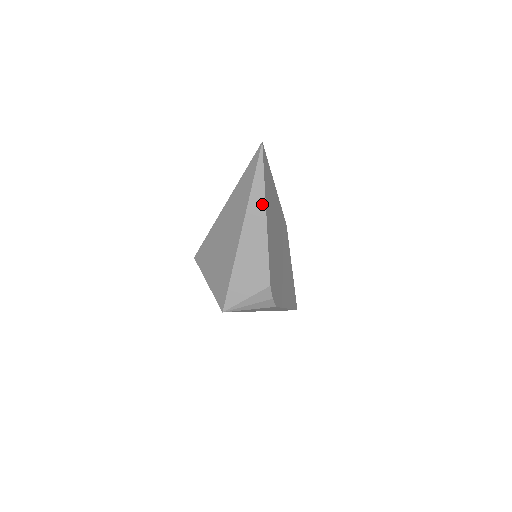
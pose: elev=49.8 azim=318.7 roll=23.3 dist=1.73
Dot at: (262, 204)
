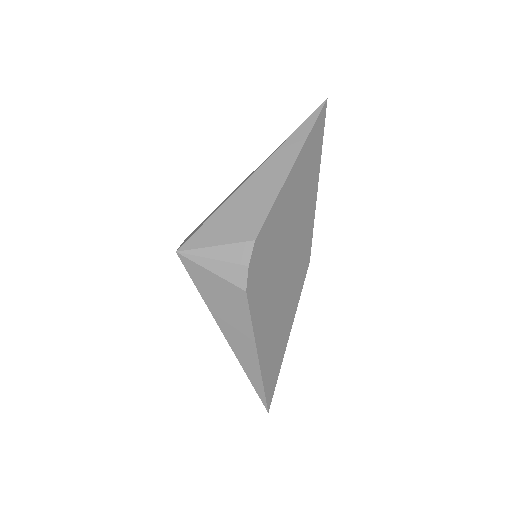
Dot at: (296, 150)
